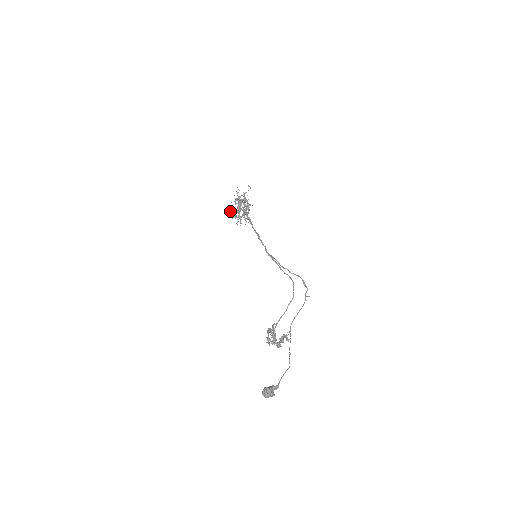
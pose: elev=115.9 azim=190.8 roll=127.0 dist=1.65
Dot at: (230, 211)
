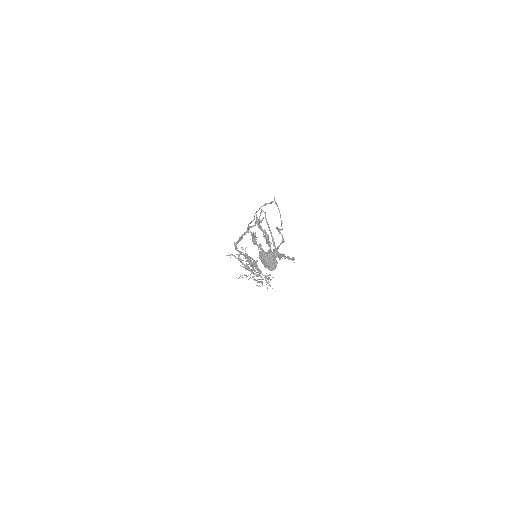
Dot at: occluded
